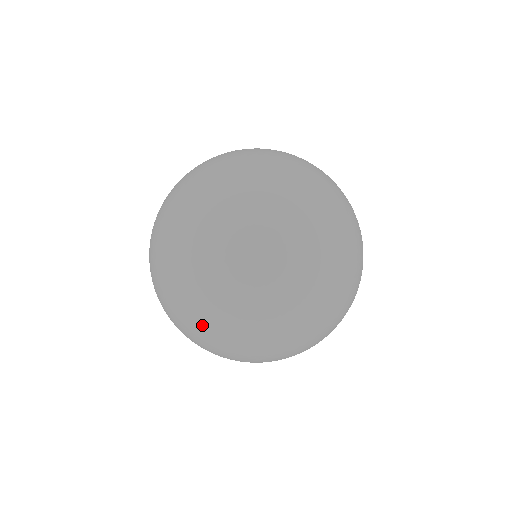
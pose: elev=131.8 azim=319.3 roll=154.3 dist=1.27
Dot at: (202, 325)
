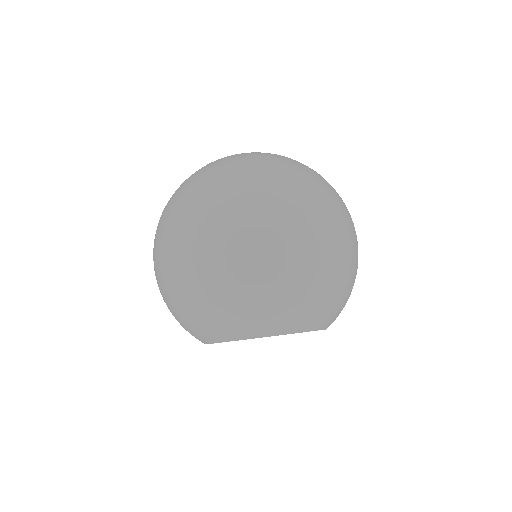
Dot at: (168, 224)
